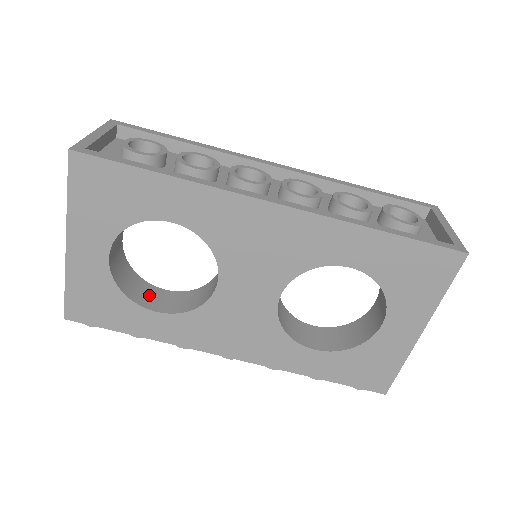
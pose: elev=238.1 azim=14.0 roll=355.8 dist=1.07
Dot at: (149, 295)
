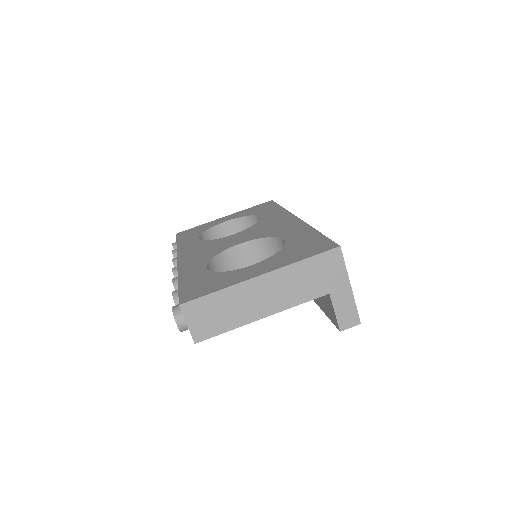
Dot at: occluded
